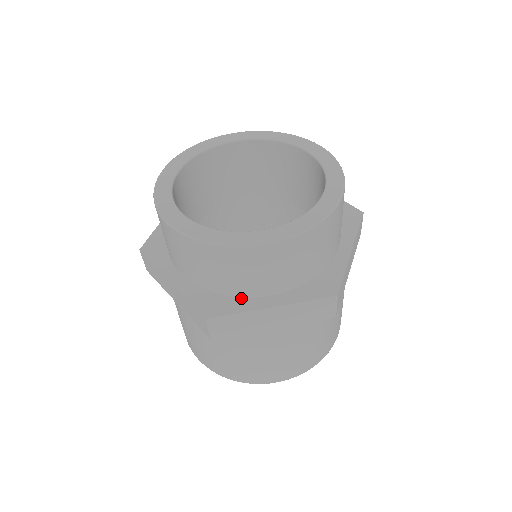
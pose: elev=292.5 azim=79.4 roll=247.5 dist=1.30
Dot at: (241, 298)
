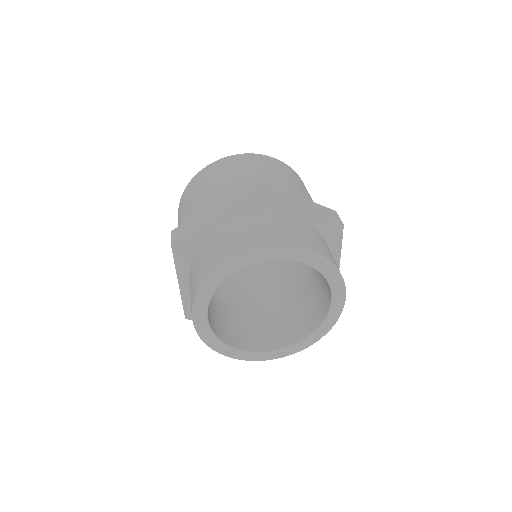
Dot at: occluded
